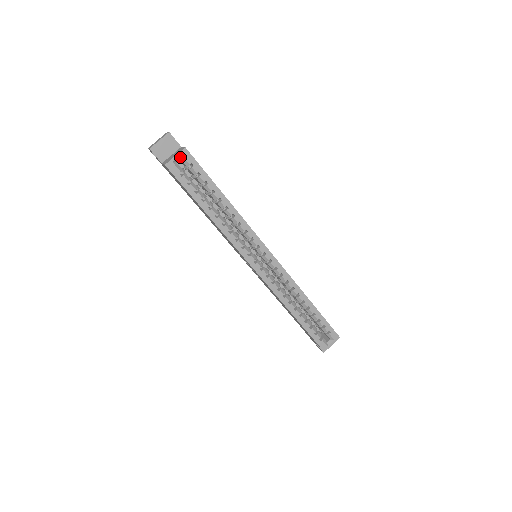
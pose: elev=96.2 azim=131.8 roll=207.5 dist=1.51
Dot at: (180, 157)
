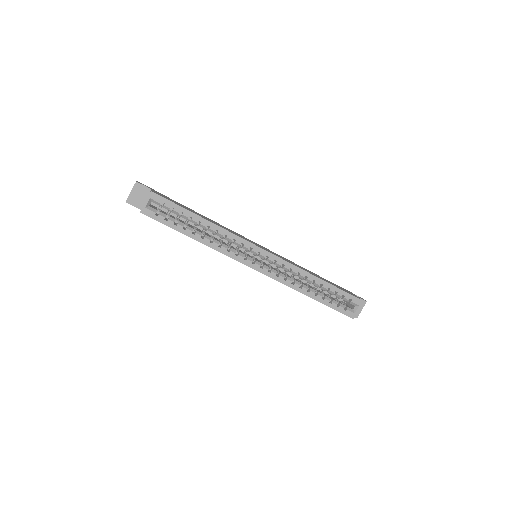
Dot at: (150, 200)
